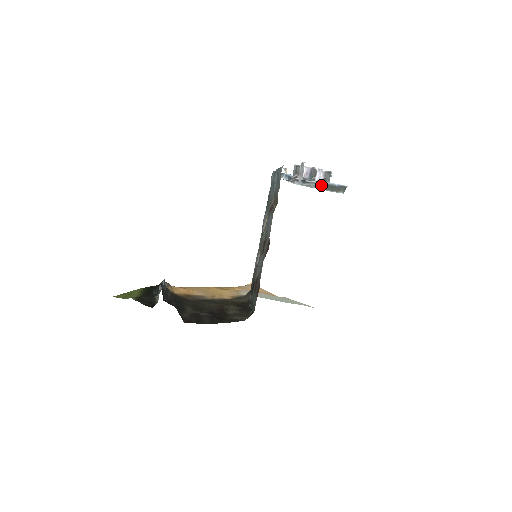
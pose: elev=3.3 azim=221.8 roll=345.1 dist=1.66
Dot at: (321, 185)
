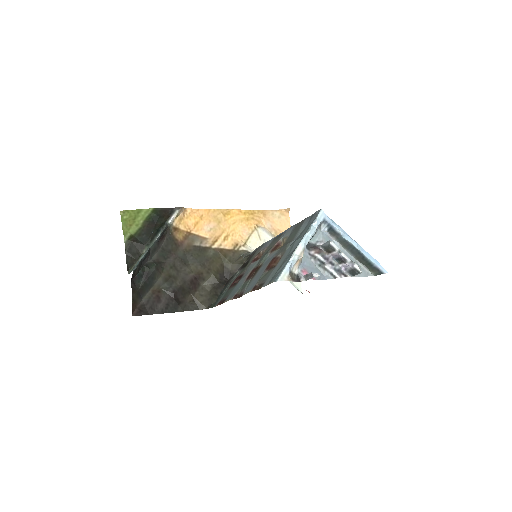
Dot at: (358, 255)
